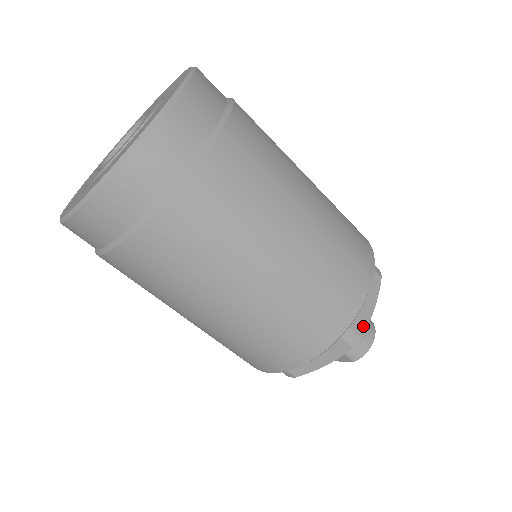
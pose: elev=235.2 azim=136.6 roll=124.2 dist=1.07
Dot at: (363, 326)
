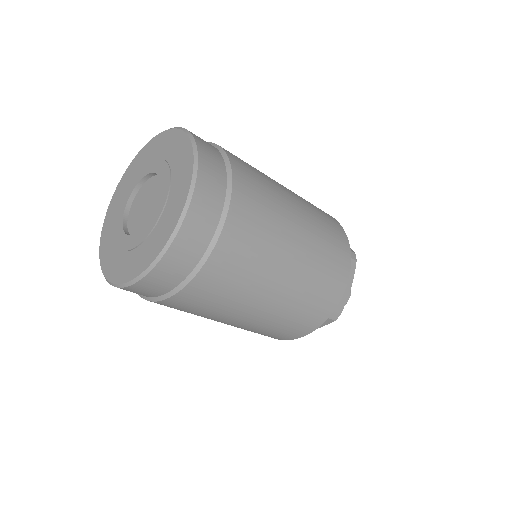
Dot at: occluded
